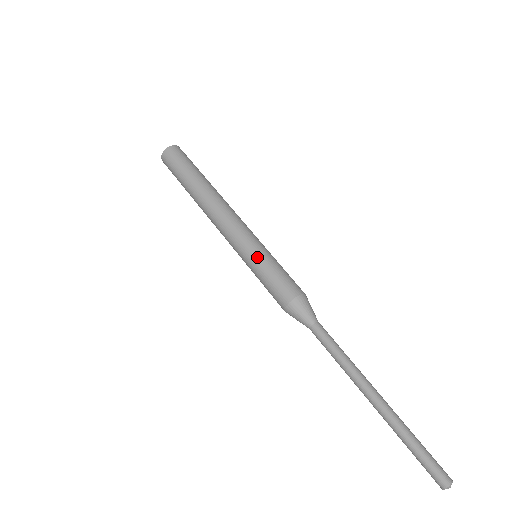
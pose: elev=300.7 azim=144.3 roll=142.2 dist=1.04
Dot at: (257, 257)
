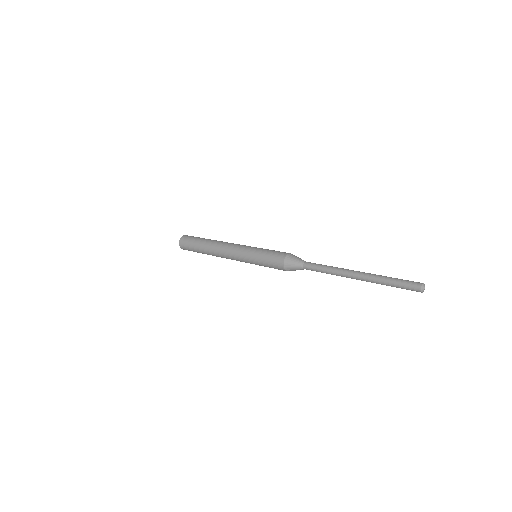
Dot at: (259, 248)
